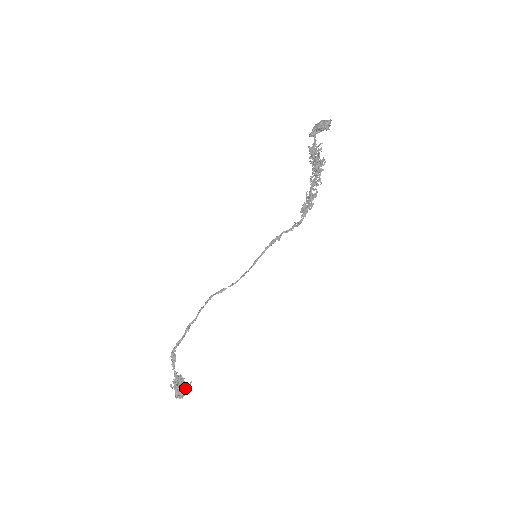
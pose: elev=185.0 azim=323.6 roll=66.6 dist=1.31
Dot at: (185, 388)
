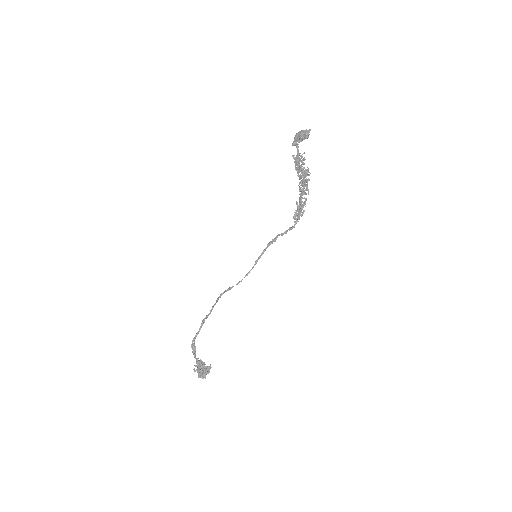
Dot at: (207, 370)
